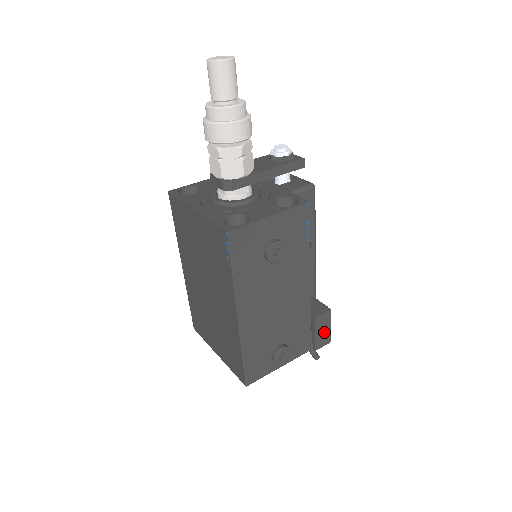
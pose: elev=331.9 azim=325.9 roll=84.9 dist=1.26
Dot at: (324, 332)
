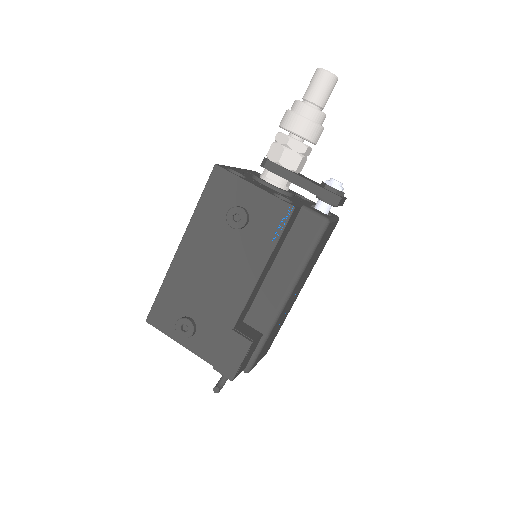
Dot at: (232, 359)
